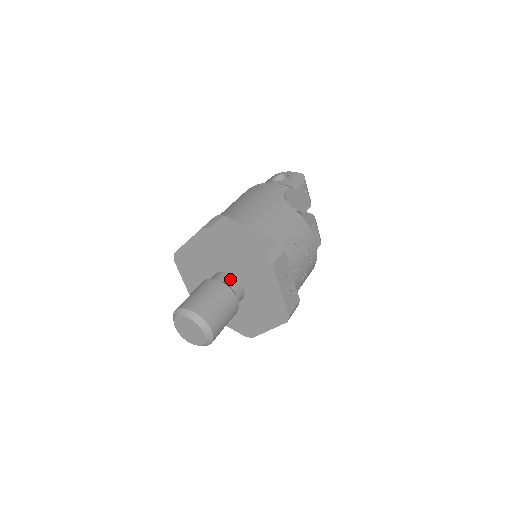
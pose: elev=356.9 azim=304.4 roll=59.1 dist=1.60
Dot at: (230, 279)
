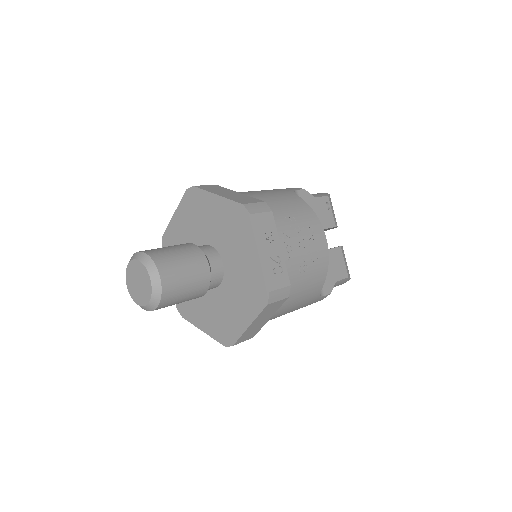
Dot at: (208, 248)
